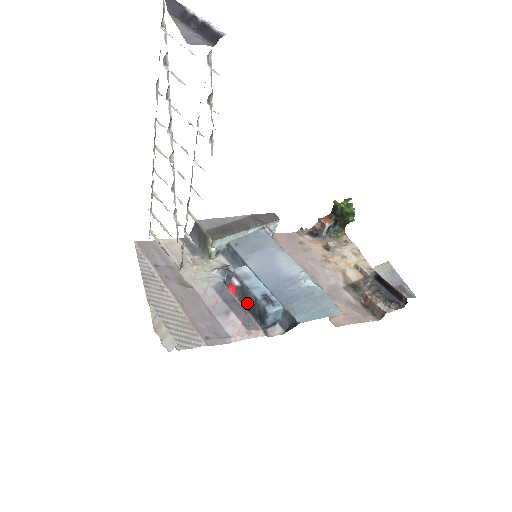
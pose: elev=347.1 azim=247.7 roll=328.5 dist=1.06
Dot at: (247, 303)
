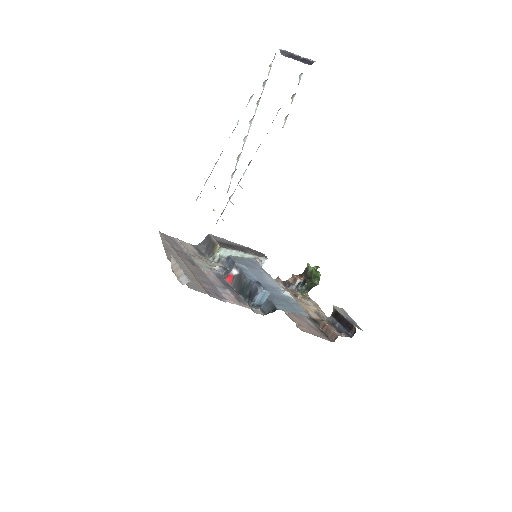
Dot at: (241, 287)
